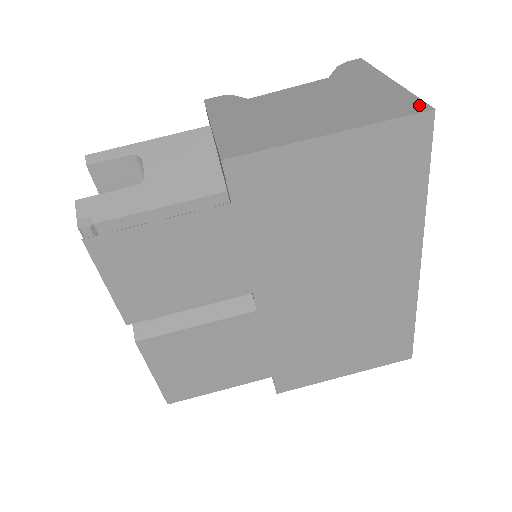
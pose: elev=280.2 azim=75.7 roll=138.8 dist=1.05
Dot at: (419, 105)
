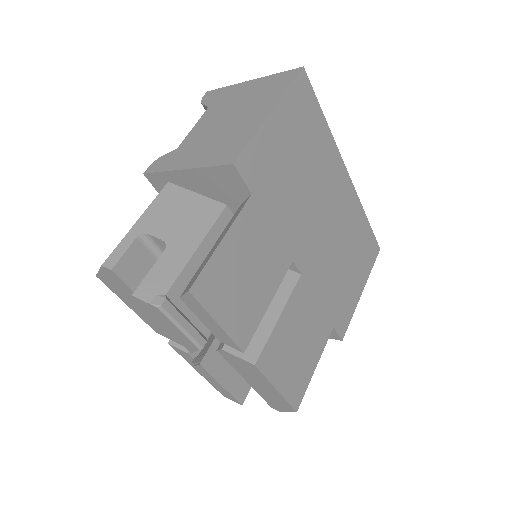
Dot at: (292, 72)
